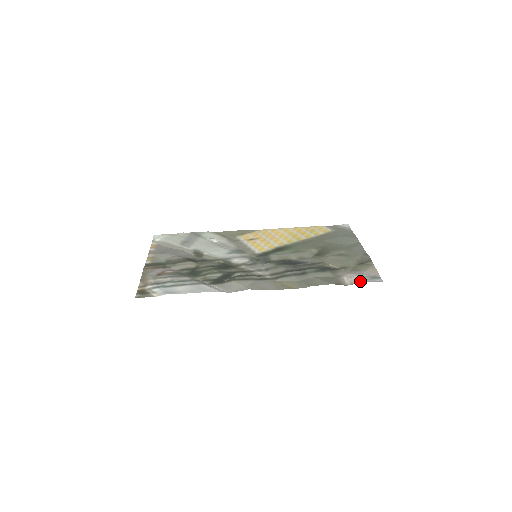
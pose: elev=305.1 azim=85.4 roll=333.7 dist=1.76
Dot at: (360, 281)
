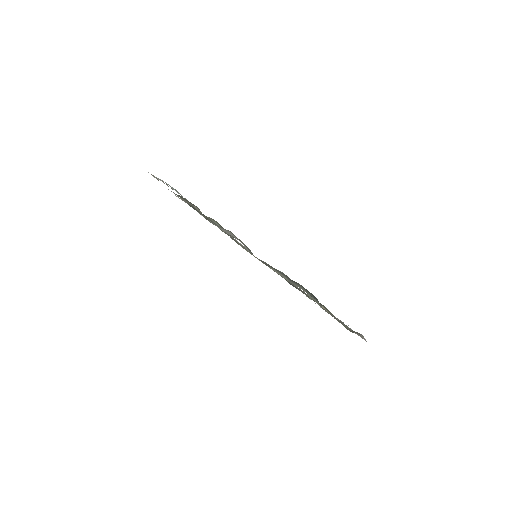
Dot at: occluded
